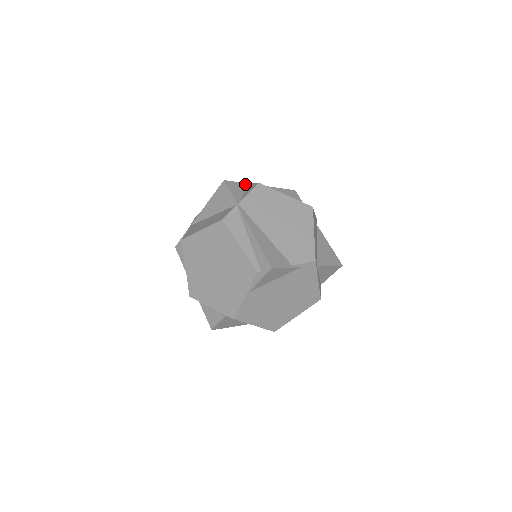
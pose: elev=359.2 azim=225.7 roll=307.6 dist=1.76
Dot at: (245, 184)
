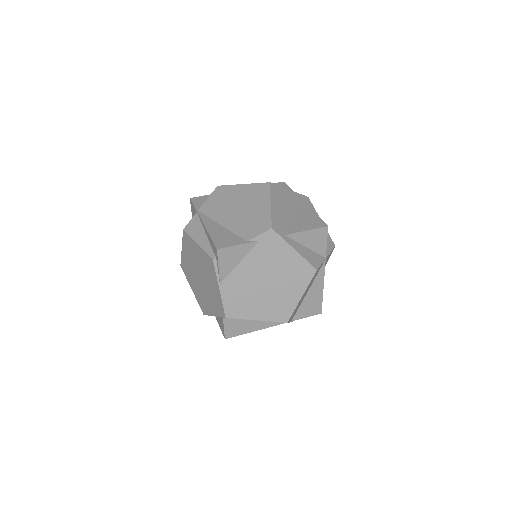
Dot at: occluded
